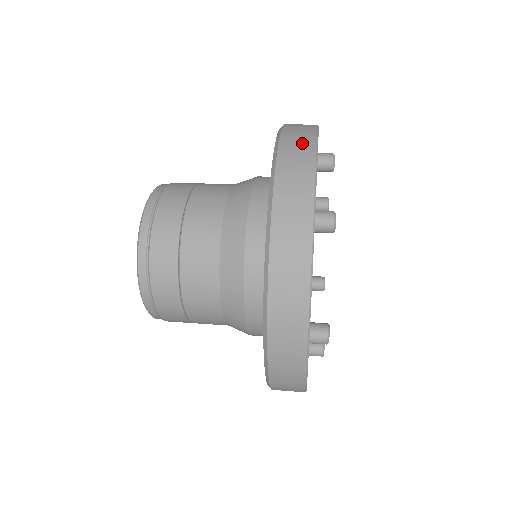
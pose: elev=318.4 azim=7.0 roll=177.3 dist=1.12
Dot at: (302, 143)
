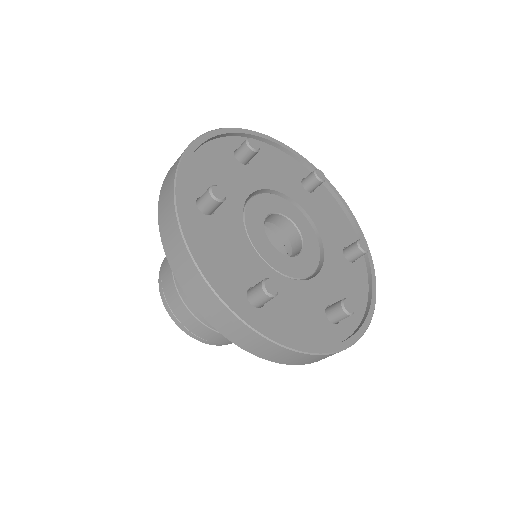
Dot at: (181, 154)
